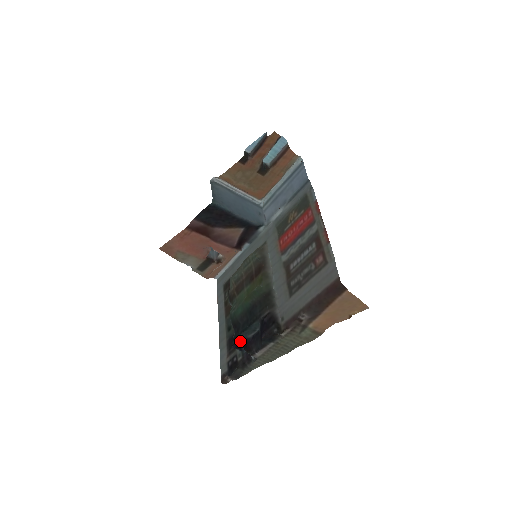
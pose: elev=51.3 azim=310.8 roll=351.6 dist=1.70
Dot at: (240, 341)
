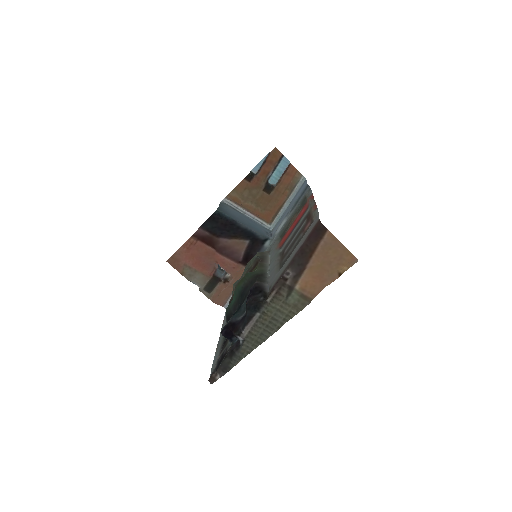
Dot at: (229, 325)
